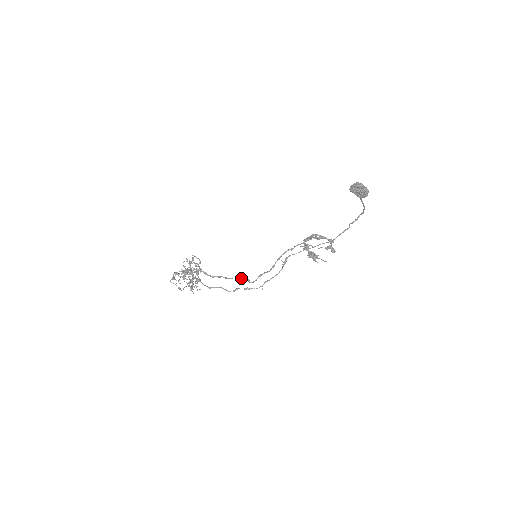
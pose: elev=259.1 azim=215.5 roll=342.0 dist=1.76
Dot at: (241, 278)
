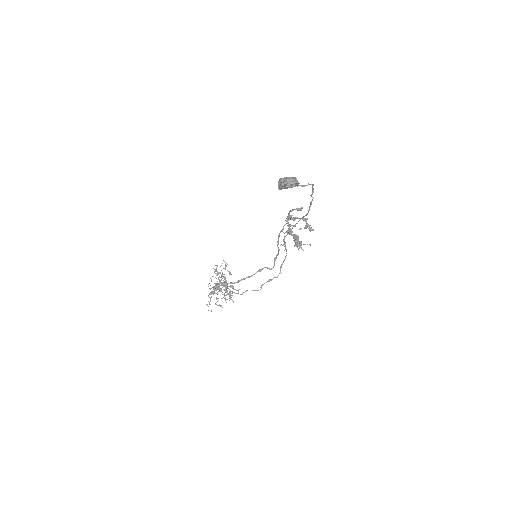
Dot at: (261, 270)
